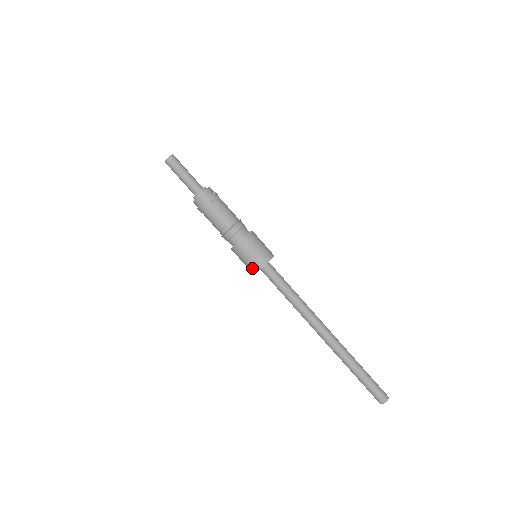
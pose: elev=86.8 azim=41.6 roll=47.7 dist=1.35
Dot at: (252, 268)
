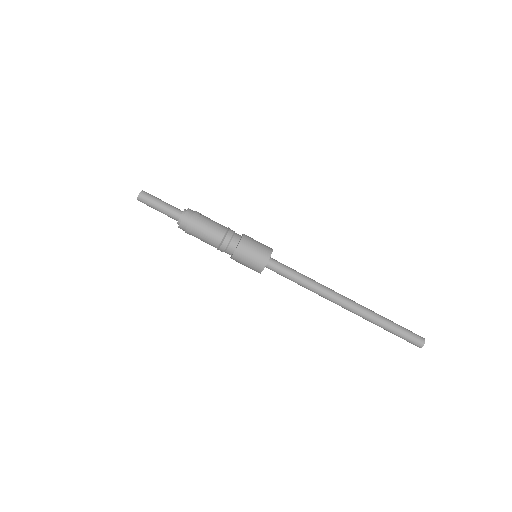
Dot at: occluded
